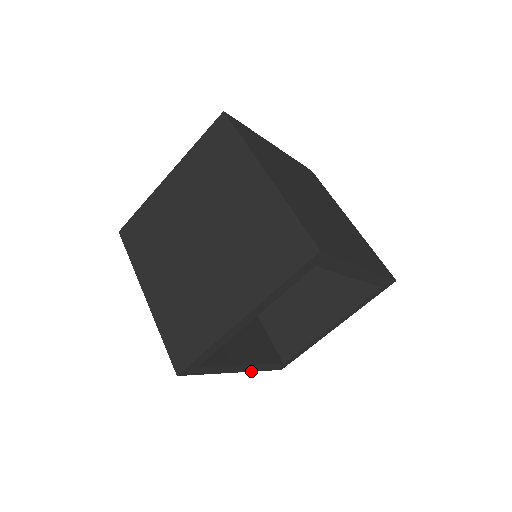
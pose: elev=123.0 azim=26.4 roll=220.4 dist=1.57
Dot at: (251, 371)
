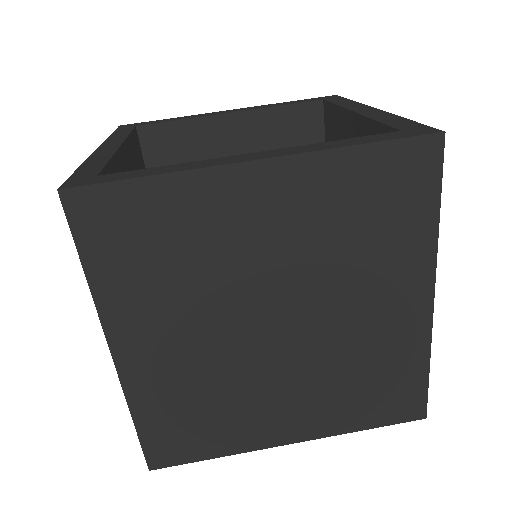
Dot at: occluded
